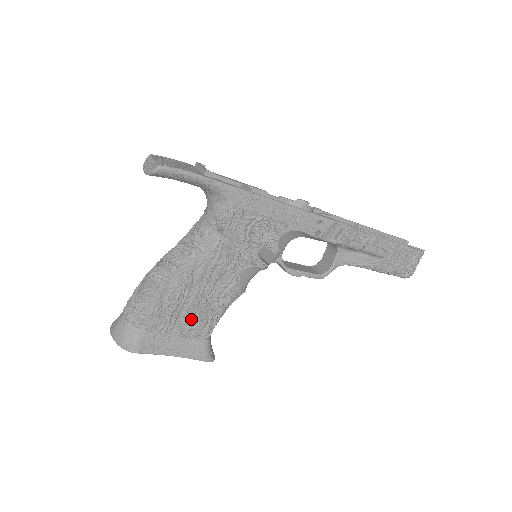
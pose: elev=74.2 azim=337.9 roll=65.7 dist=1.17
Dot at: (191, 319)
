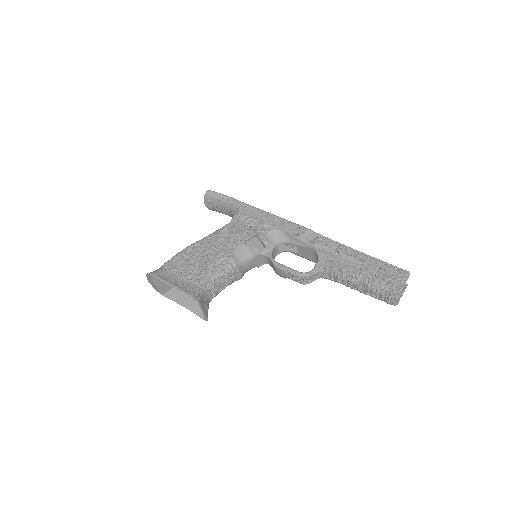
Dot at: (194, 269)
